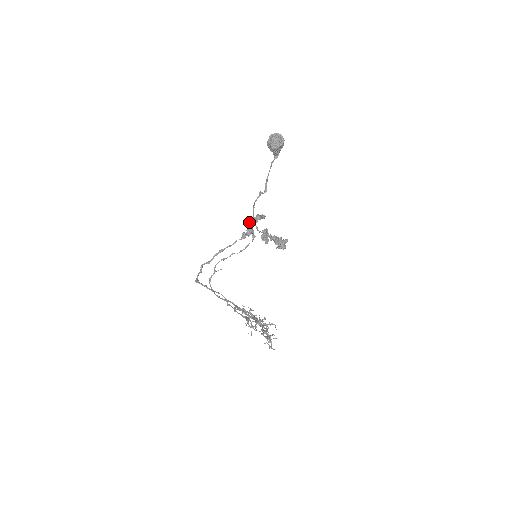
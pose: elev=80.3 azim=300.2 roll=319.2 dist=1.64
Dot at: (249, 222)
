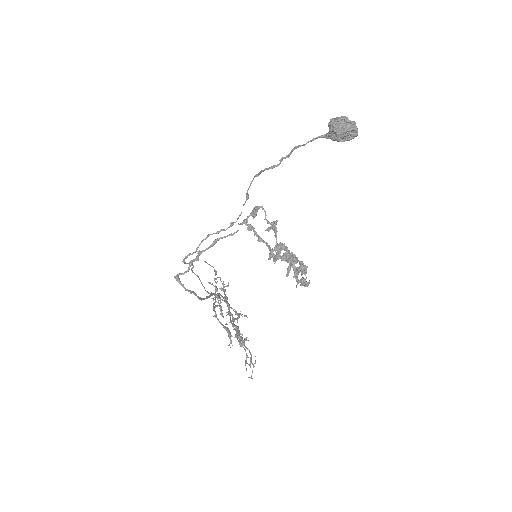
Dot at: (278, 255)
